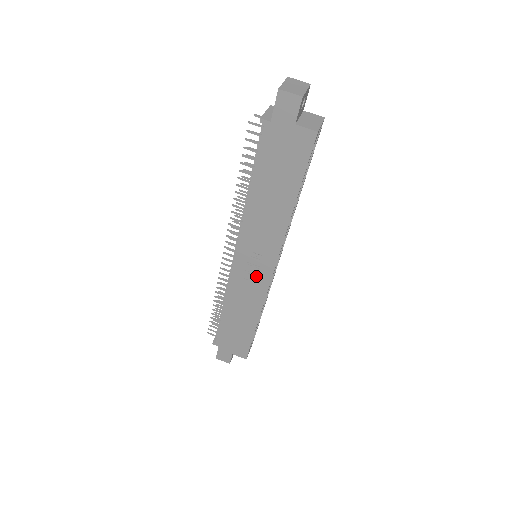
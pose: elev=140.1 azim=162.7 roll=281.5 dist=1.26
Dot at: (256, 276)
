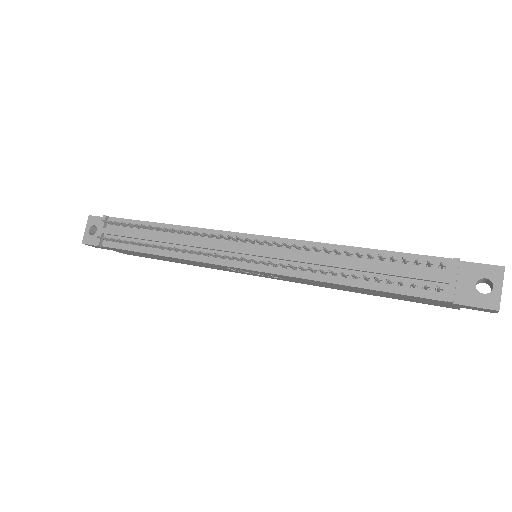
Dot at: (242, 271)
